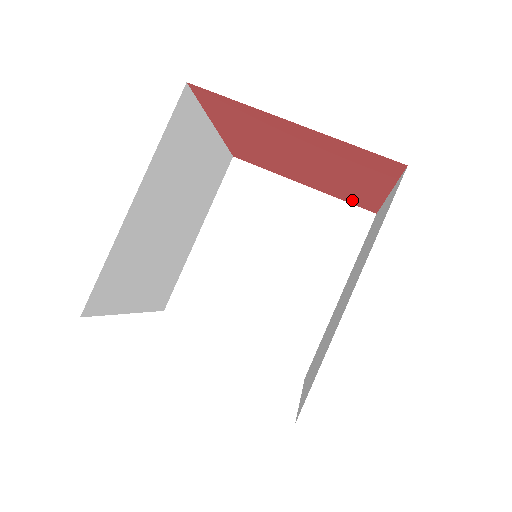
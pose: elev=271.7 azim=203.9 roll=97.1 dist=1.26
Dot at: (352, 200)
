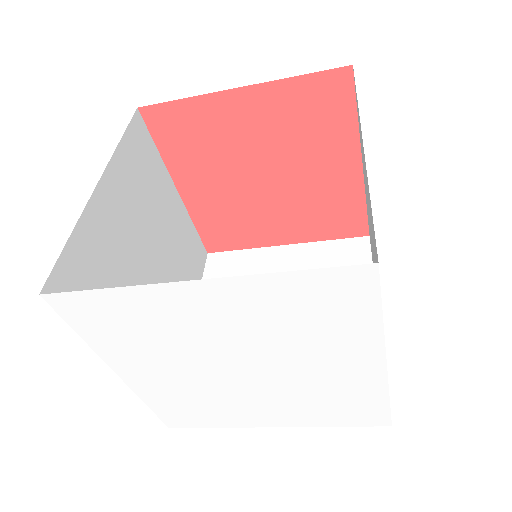
Dot at: (338, 227)
